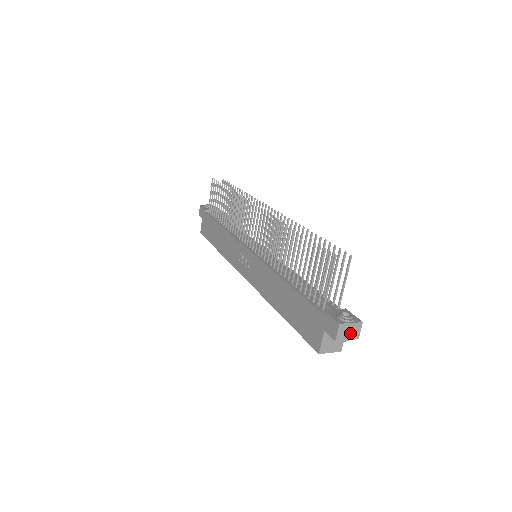
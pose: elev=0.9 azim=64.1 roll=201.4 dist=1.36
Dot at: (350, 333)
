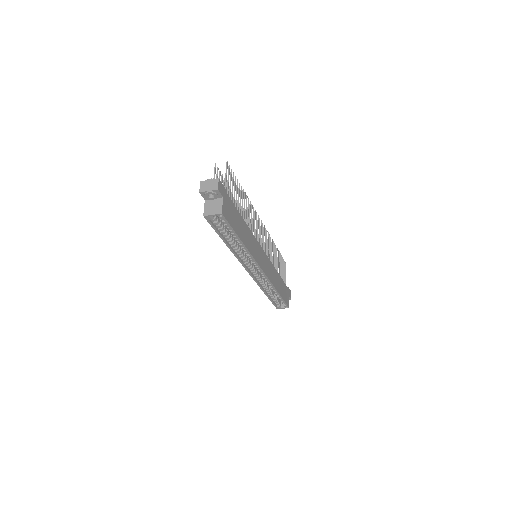
Dot at: (210, 186)
